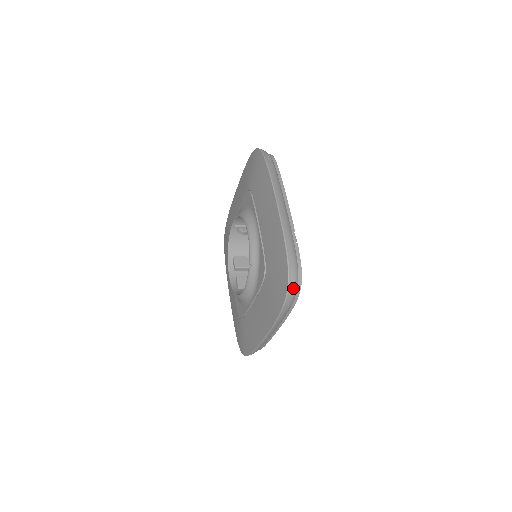
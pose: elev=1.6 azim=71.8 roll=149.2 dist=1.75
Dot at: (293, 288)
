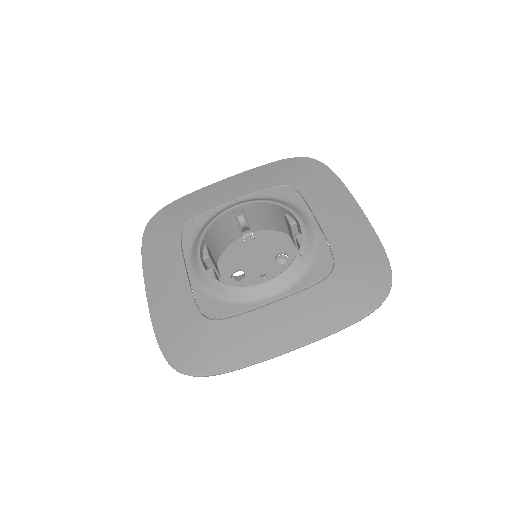
Dot at: occluded
